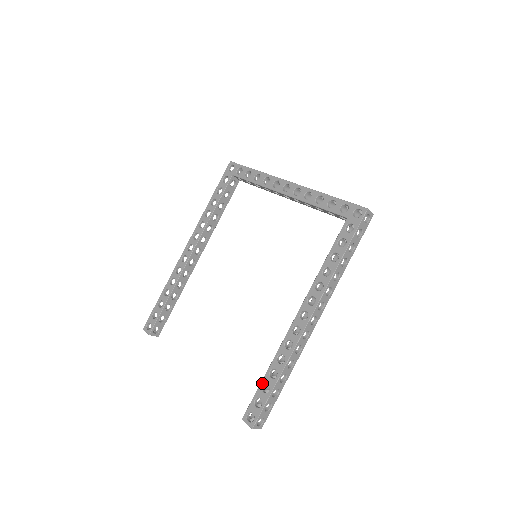
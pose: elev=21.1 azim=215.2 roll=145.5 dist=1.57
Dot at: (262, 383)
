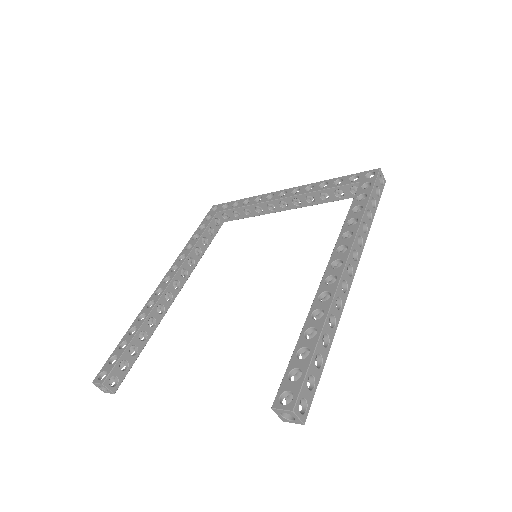
Dot at: (296, 350)
